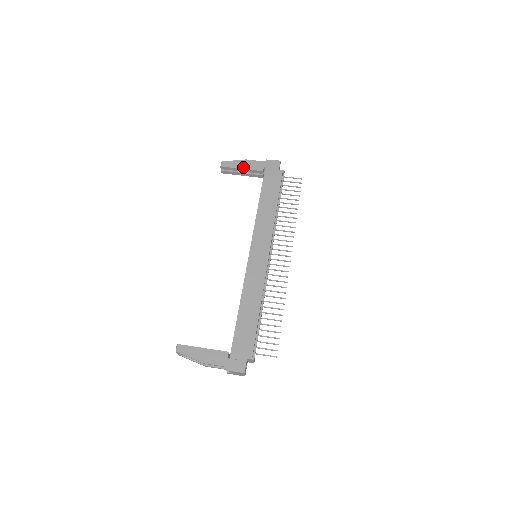
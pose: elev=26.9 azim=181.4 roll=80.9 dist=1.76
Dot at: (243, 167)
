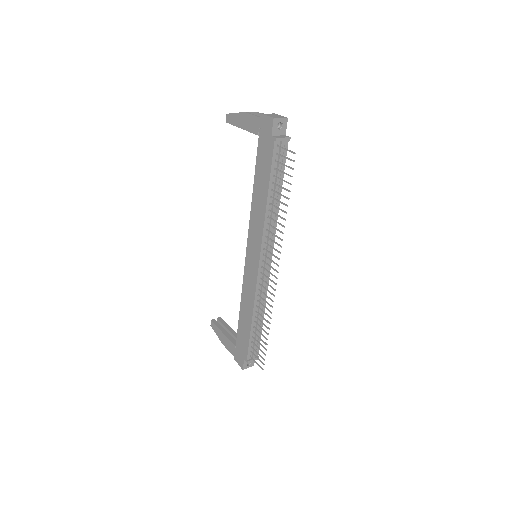
Dot at: (242, 126)
